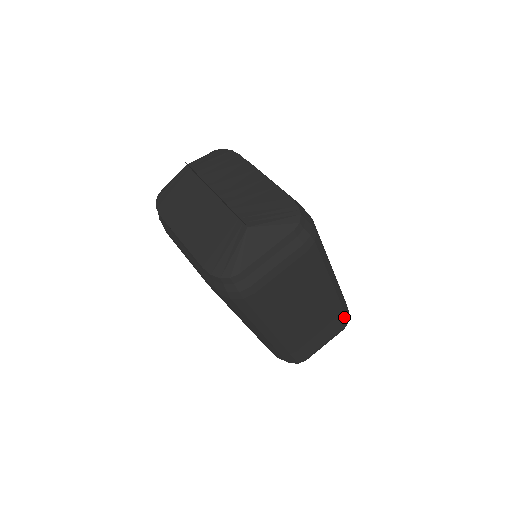
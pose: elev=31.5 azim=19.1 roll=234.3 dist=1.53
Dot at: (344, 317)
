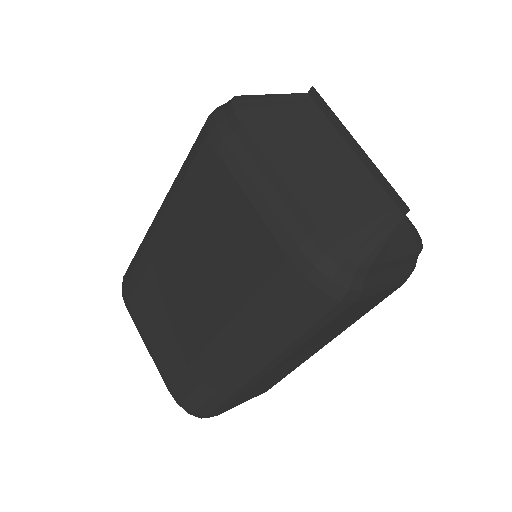
Dot at: occluded
